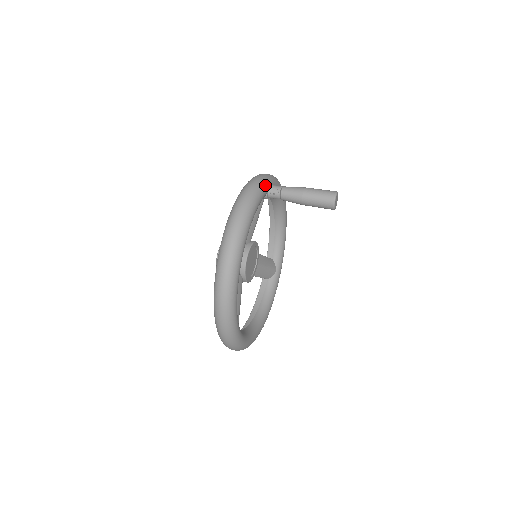
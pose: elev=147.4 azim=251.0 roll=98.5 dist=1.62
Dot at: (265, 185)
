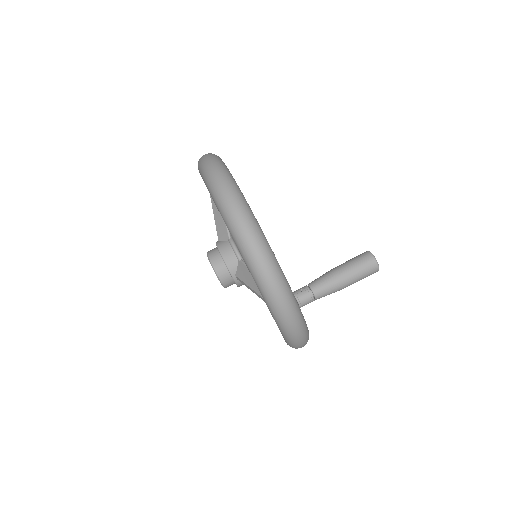
Dot at: (302, 317)
